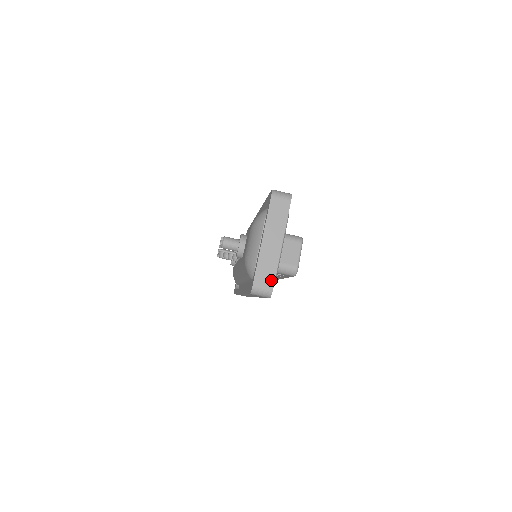
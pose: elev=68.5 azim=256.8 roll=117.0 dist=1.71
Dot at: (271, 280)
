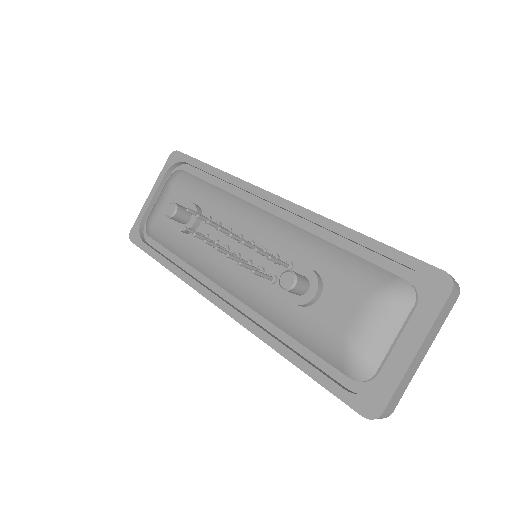
Dot at: (397, 403)
